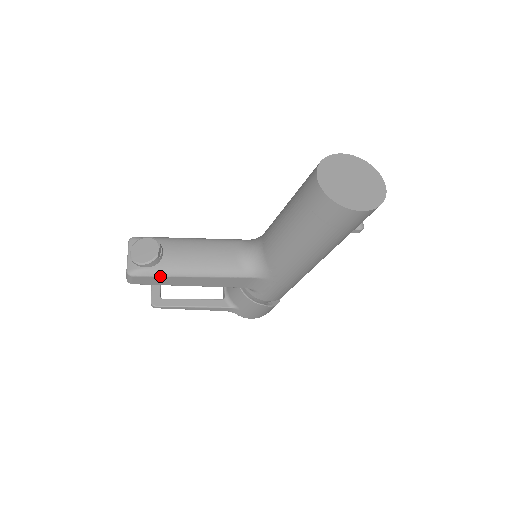
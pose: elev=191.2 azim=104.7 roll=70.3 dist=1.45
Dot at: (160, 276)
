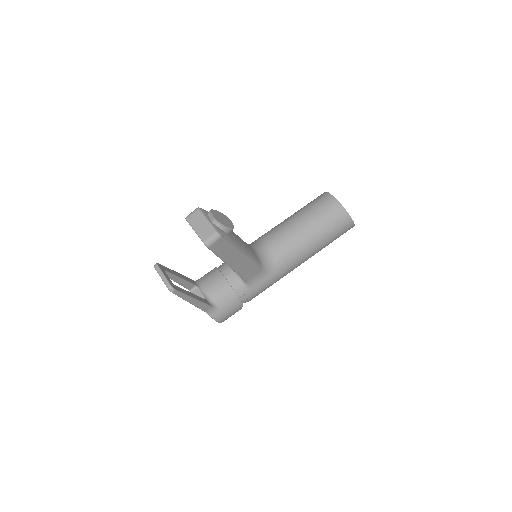
Dot at: (232, 245)
